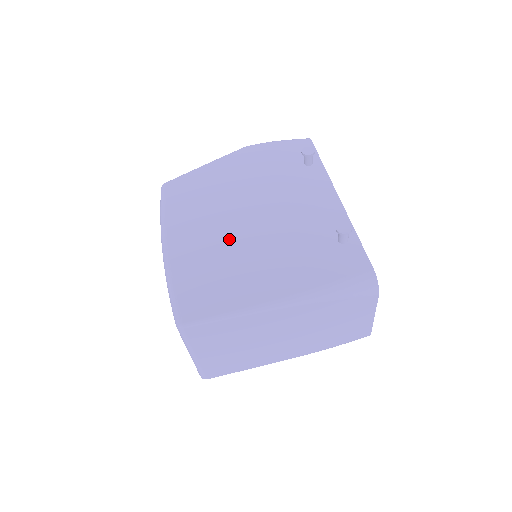
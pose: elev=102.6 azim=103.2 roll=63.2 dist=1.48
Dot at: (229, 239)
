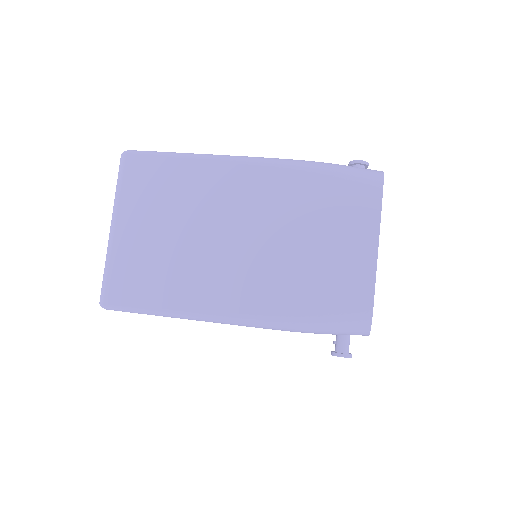
Dot at: occluded
